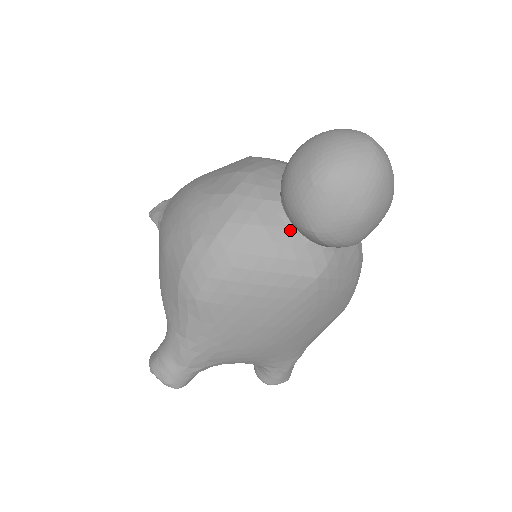
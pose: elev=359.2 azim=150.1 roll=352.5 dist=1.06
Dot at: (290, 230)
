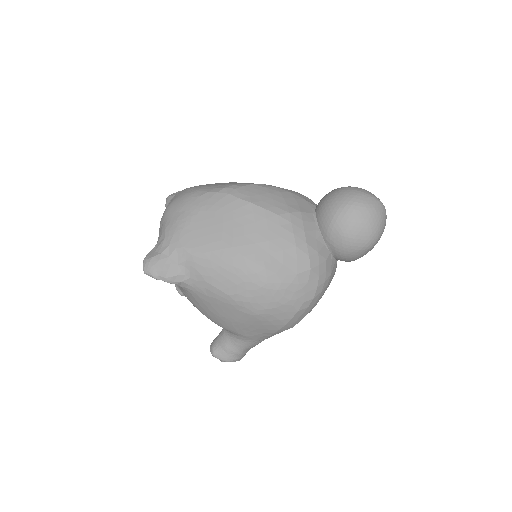
Dot at: (336, 263)
